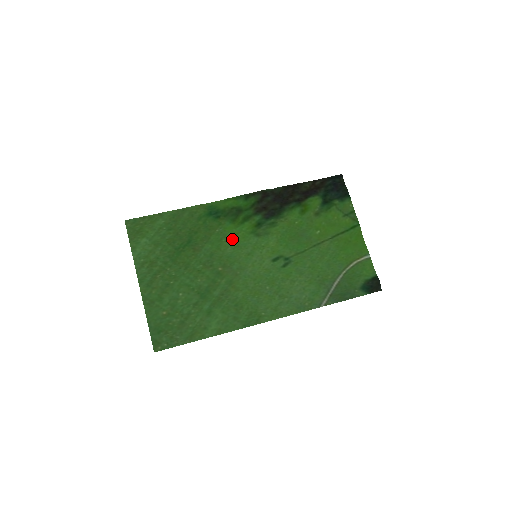
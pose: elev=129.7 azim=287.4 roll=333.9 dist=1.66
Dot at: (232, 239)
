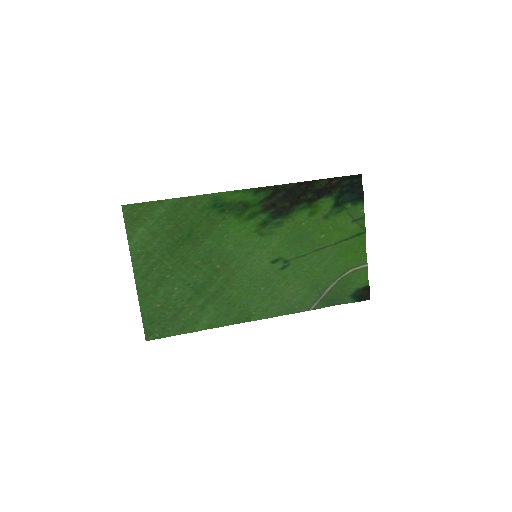
Dot at: (234, 236)
